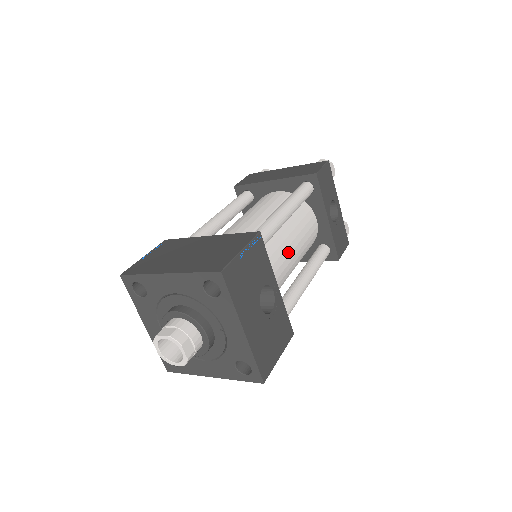
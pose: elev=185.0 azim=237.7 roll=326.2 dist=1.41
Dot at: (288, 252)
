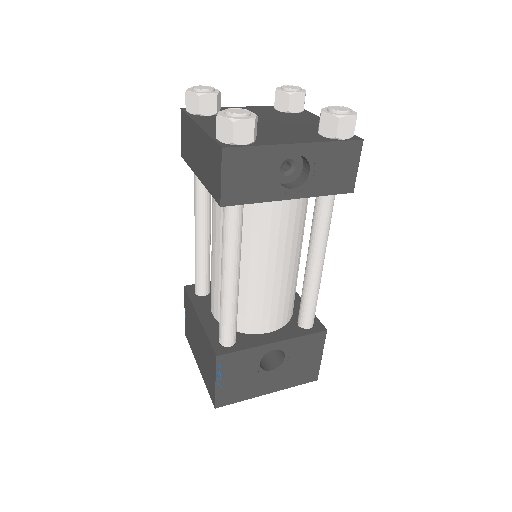
Dot at: (270, 281)
